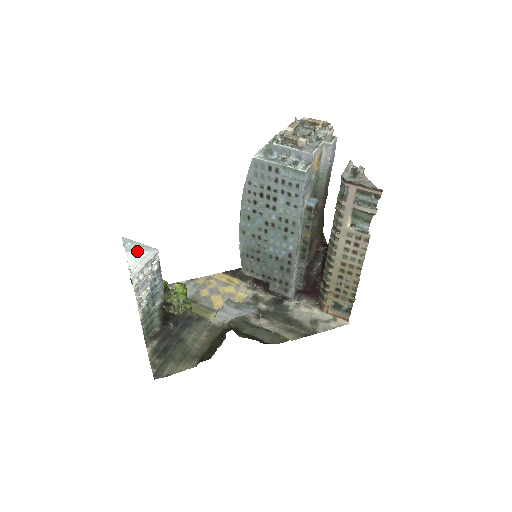
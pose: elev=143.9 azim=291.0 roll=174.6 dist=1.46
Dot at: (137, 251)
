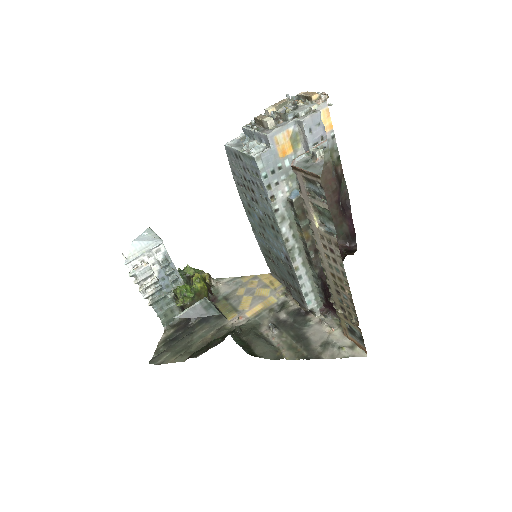
Dot at: (143, 240)
